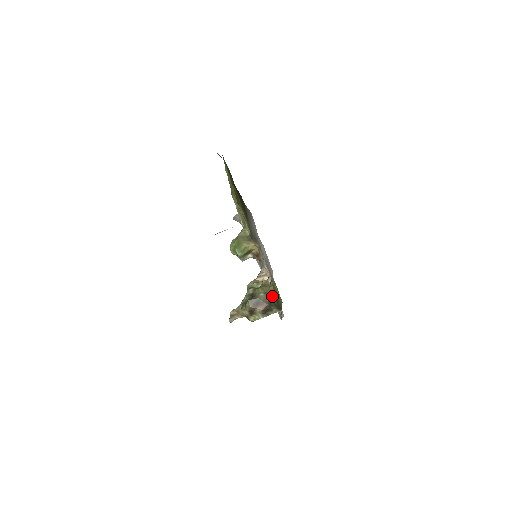
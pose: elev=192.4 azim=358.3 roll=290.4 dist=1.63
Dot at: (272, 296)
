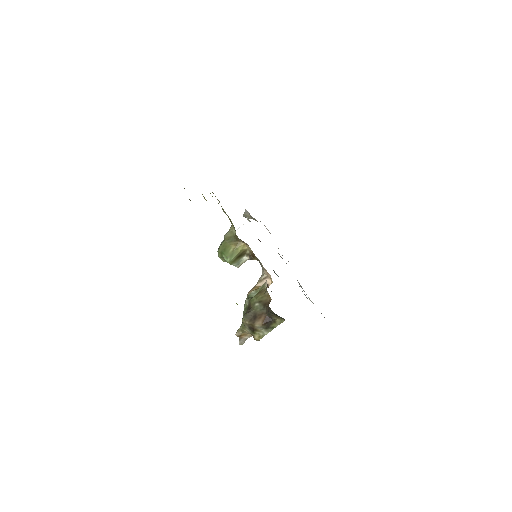
Dot at: (268, 304)
